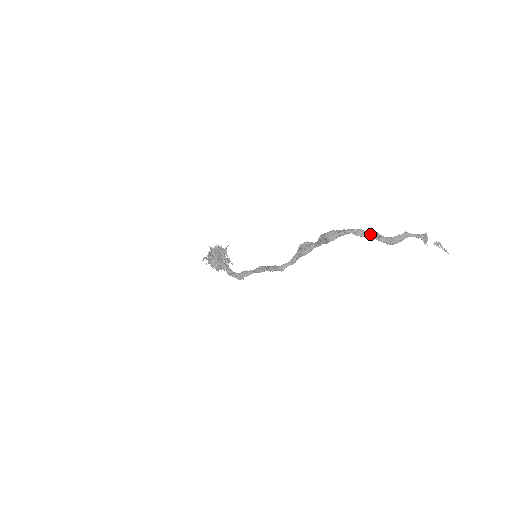
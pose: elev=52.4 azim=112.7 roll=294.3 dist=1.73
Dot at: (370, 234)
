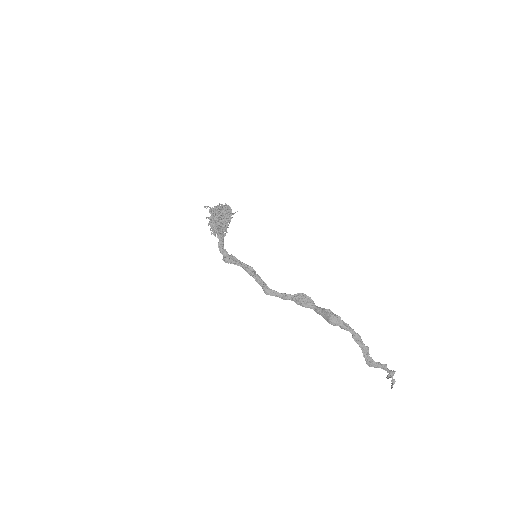
Dot at: (363, 345)
